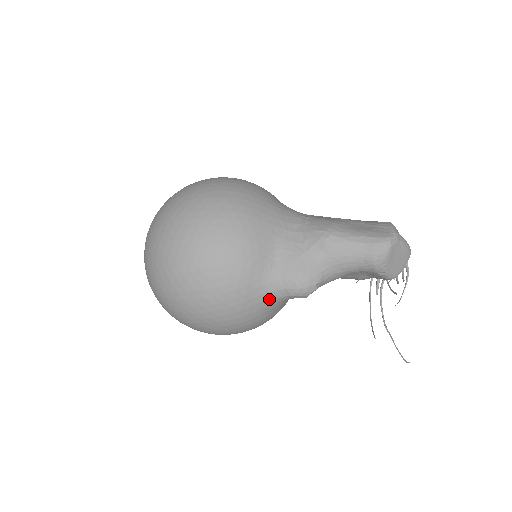
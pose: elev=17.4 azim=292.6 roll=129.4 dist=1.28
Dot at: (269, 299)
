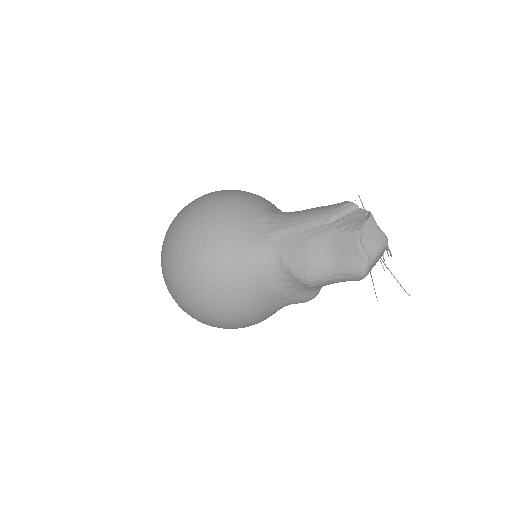
Dot at: occluded
